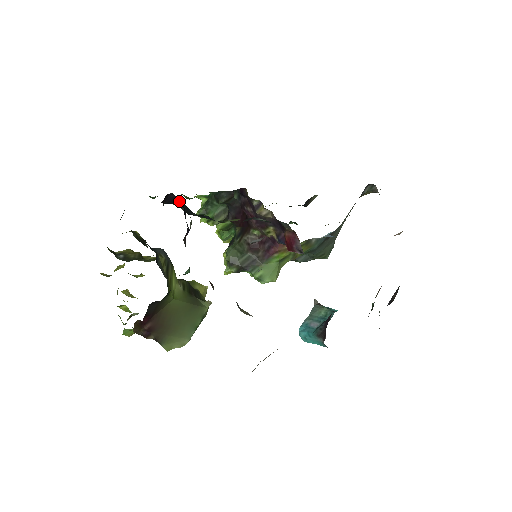
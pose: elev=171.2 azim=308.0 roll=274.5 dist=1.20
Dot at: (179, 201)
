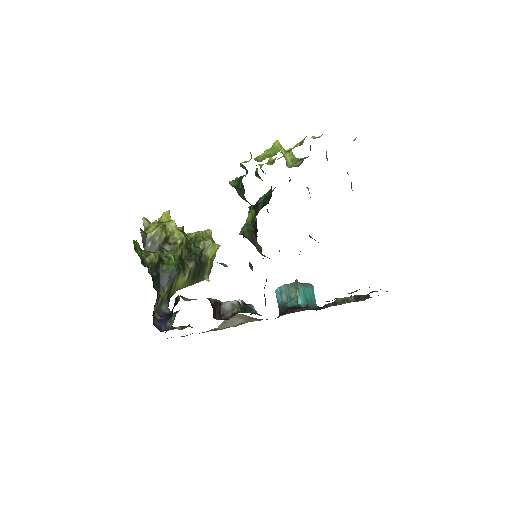
Dot at: occluded
